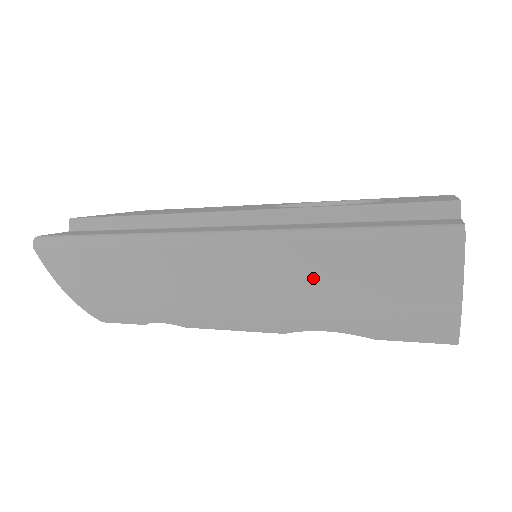
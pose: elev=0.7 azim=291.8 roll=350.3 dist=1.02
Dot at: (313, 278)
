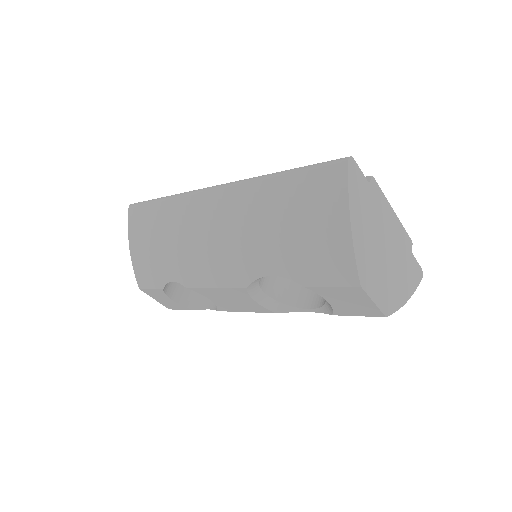
Dot at: (265, 207)
